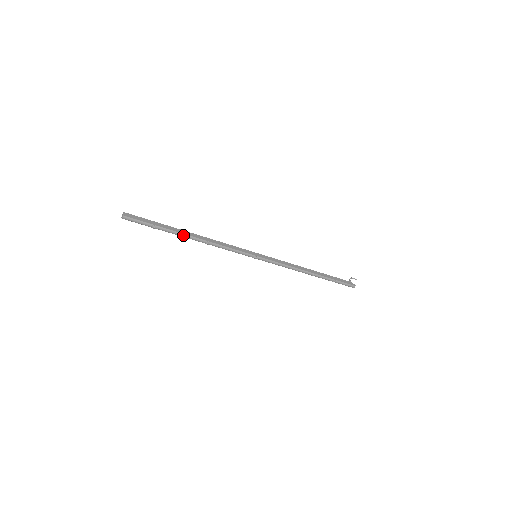
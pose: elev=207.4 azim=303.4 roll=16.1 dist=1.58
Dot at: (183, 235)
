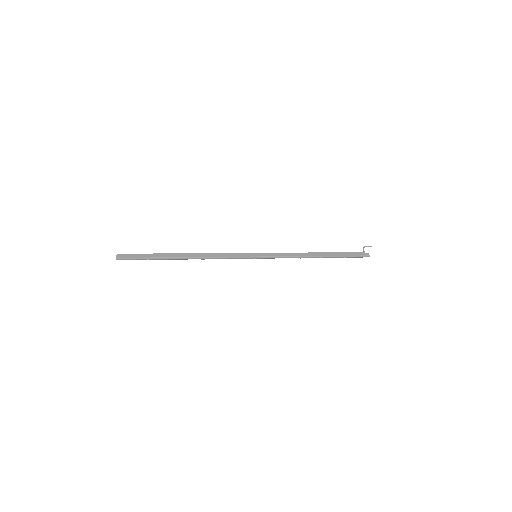
Dot at: (178, 258)
